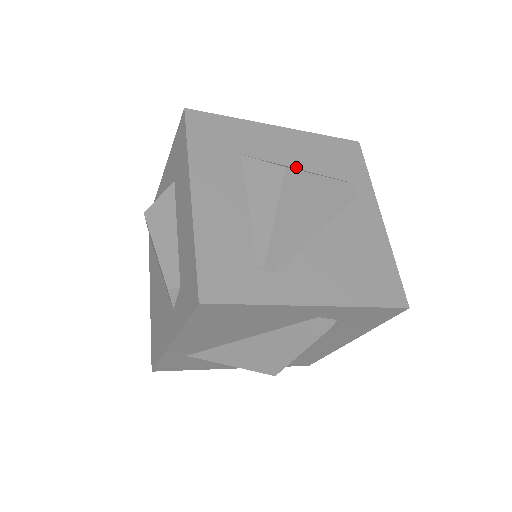
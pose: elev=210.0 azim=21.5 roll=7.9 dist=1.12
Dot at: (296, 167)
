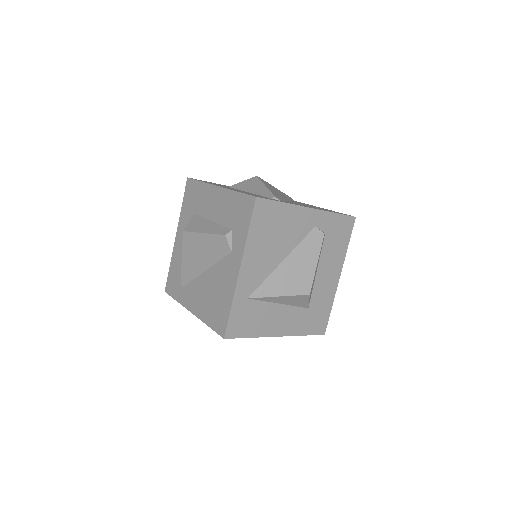
Dot at: occluded
